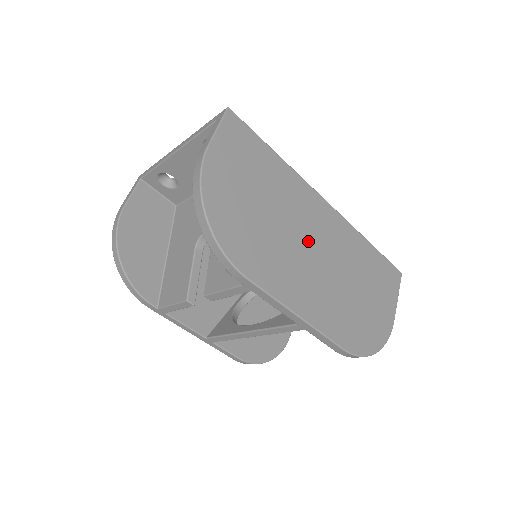
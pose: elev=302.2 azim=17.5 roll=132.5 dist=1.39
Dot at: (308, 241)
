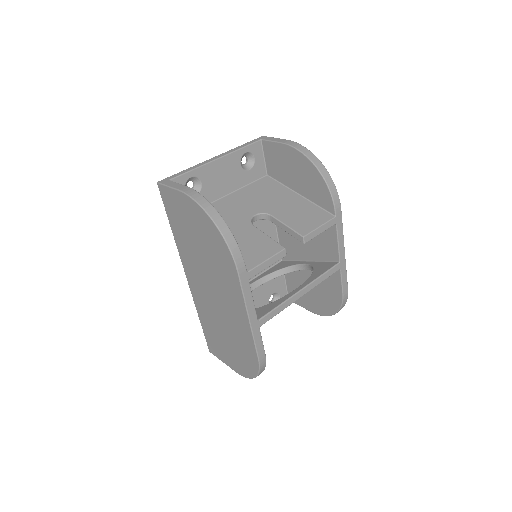
Dot at: occluded
